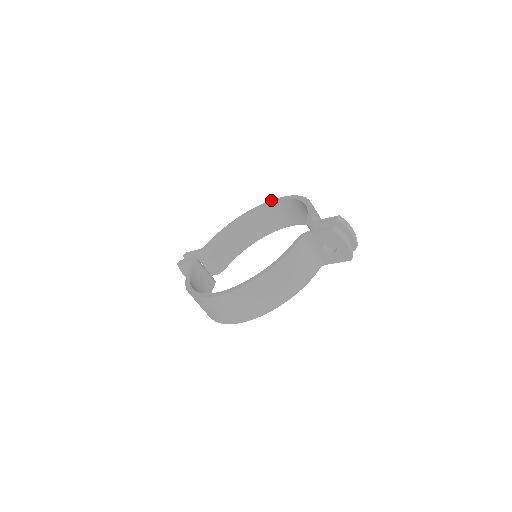
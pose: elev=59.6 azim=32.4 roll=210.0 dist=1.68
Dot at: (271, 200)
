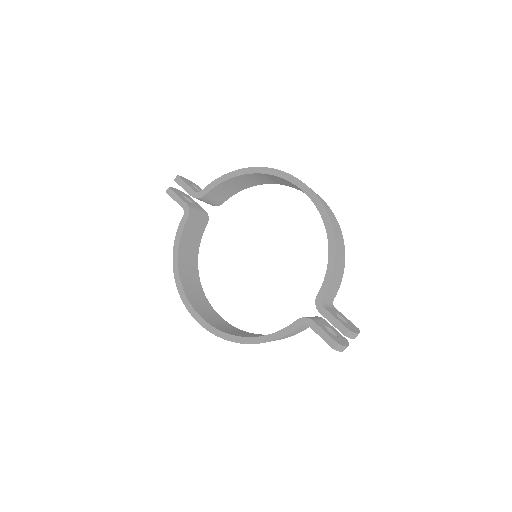
Dot at: (297, 179)
